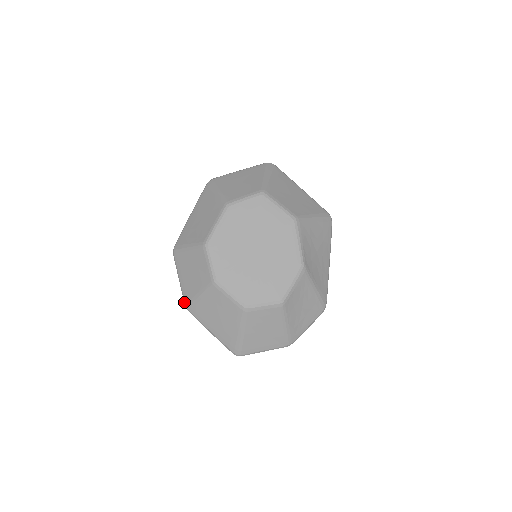
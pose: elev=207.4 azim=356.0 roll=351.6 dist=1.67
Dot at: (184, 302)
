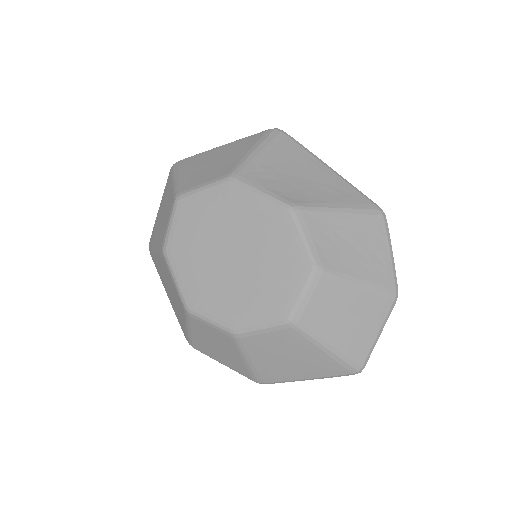
Dot at: occluded
